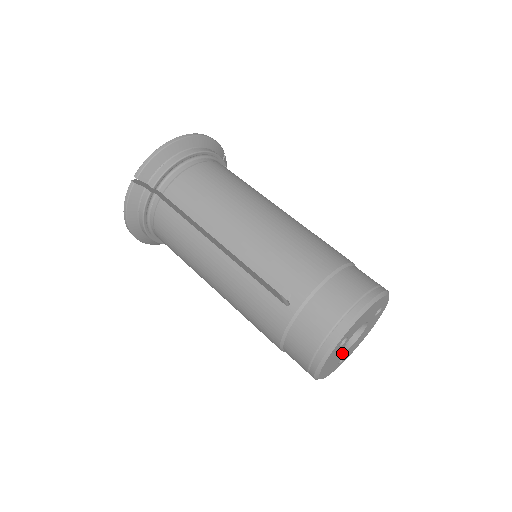
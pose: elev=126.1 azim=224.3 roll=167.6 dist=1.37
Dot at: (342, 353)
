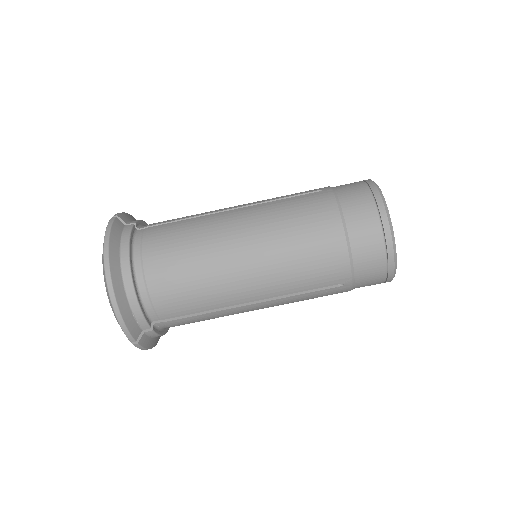
Dot at: occluded
